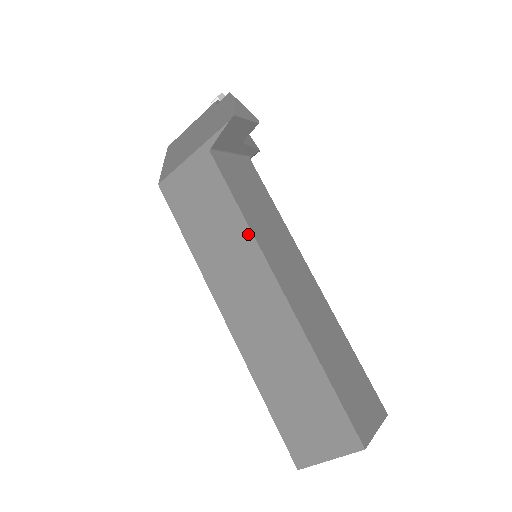
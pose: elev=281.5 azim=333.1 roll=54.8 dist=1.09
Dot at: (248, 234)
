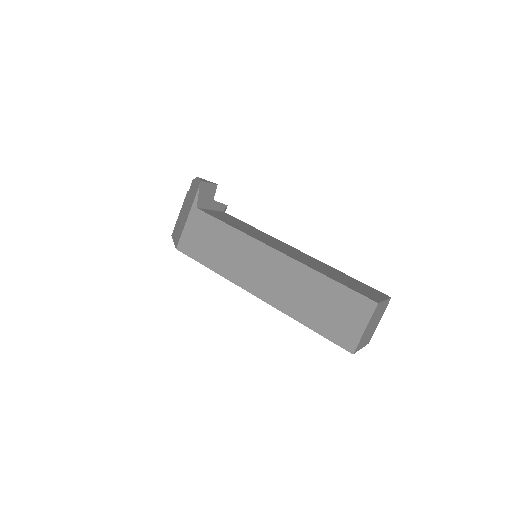
Dot at: (242, 235)
